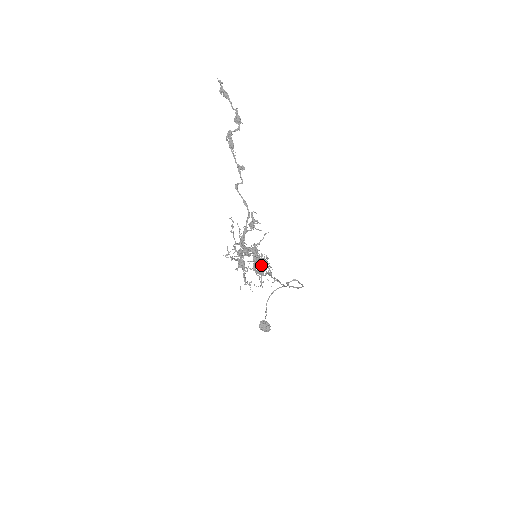
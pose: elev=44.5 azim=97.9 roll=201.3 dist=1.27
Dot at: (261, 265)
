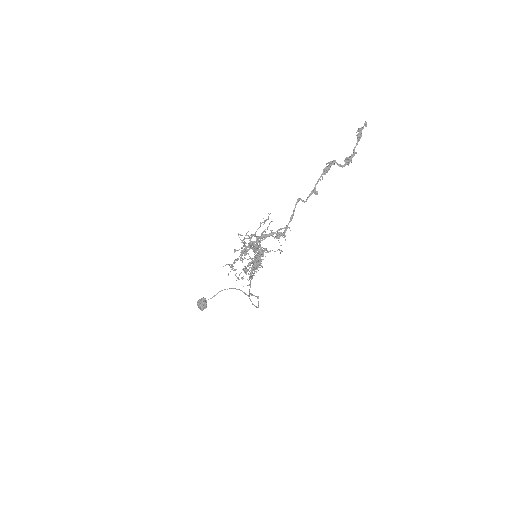
Dot at: occluded
